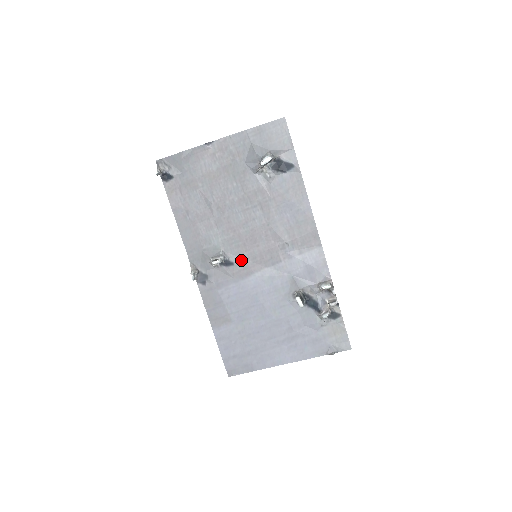
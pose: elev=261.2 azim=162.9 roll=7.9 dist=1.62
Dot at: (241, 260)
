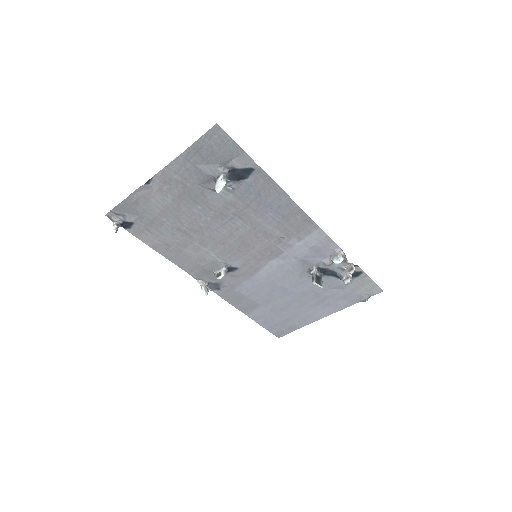
Dot at: (243, 263)
